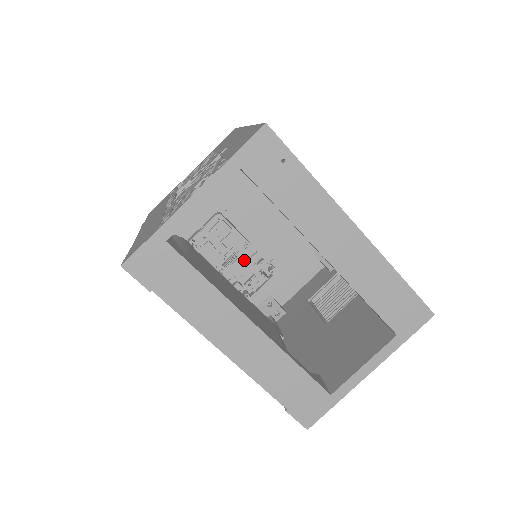
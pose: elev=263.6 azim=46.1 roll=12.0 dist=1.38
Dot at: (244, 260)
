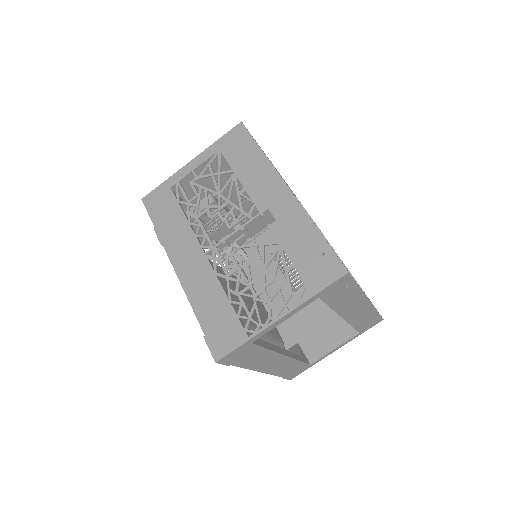
Dot at: (224, 226)
